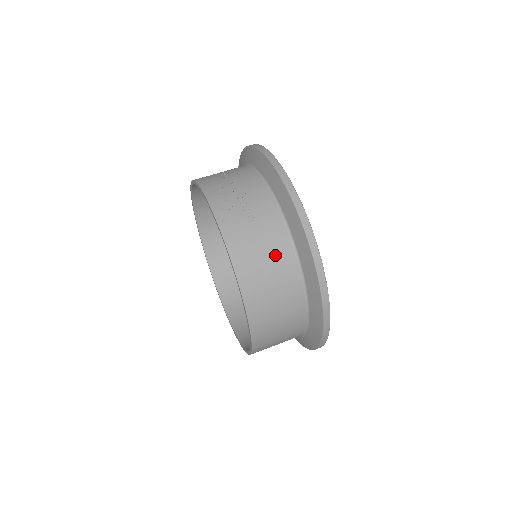
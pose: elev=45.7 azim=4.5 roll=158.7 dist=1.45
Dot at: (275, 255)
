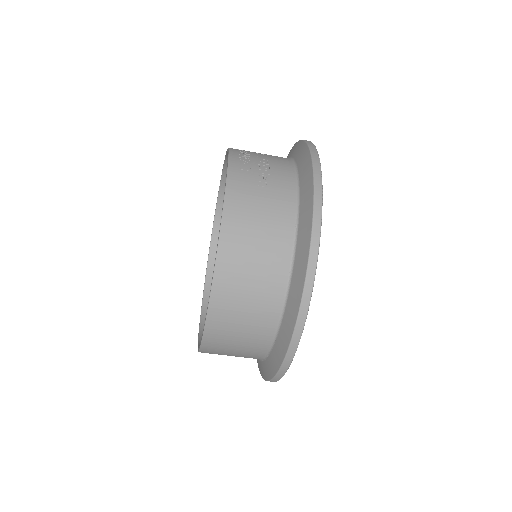
Dot at: (272, 228)
